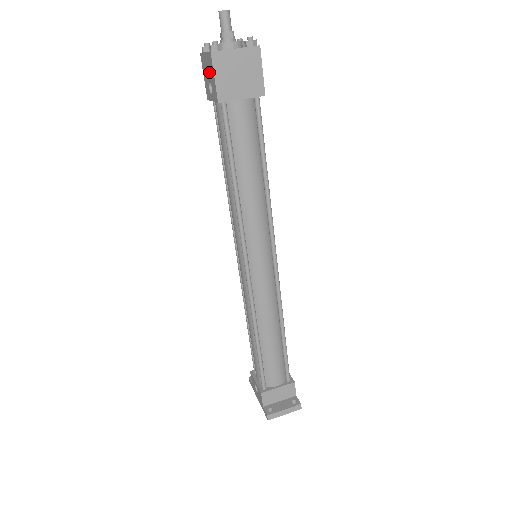
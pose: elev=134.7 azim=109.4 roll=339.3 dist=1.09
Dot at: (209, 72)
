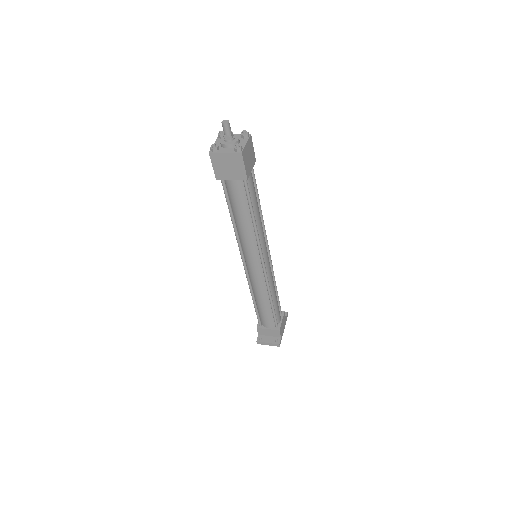
Dot at: occluded
